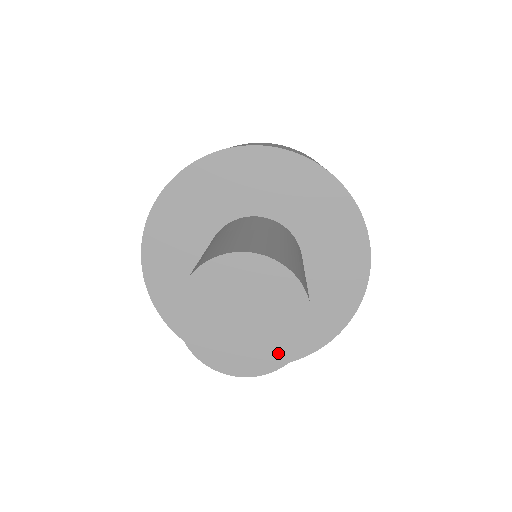
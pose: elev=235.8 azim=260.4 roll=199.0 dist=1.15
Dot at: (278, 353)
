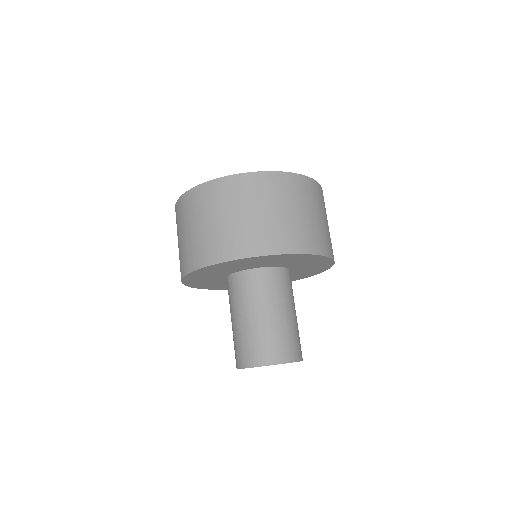
Dot at: occluded
